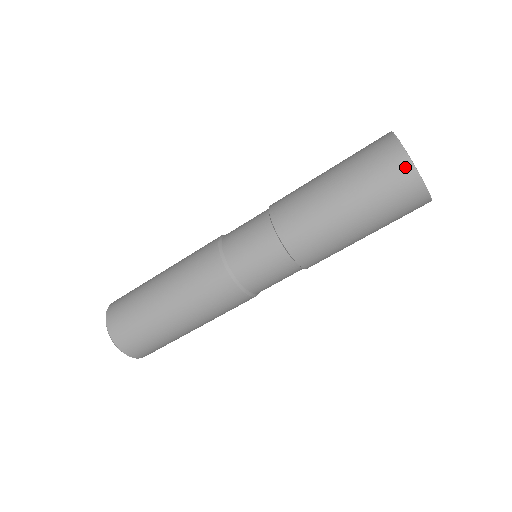
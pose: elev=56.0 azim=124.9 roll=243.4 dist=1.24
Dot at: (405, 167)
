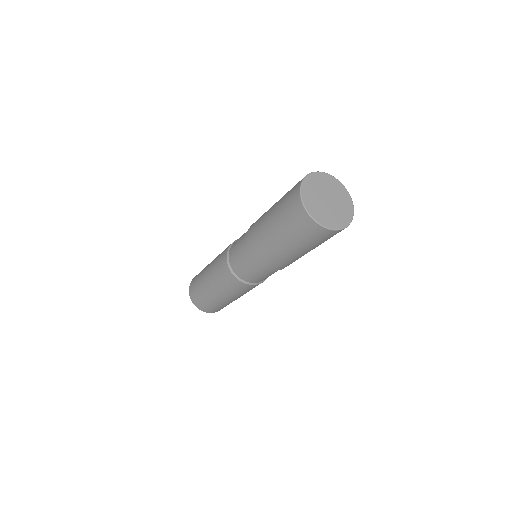
Dot at: (332, 233)
